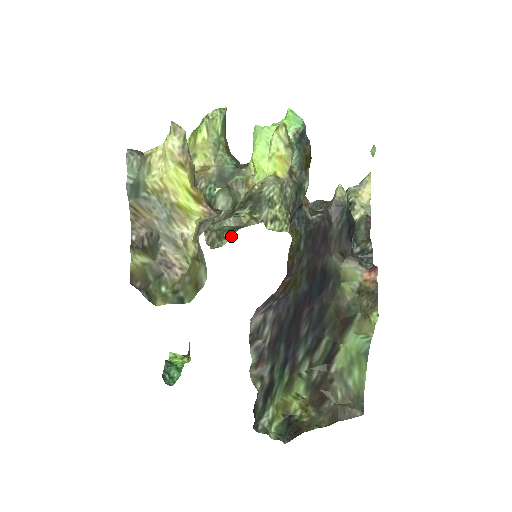
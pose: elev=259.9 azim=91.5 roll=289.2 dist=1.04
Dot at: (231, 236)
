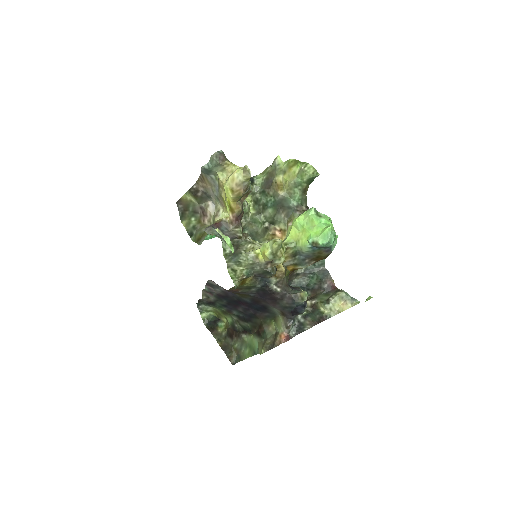
Dot at: occluded
